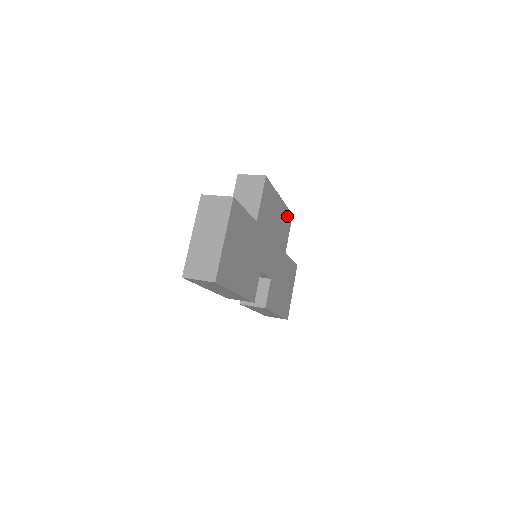
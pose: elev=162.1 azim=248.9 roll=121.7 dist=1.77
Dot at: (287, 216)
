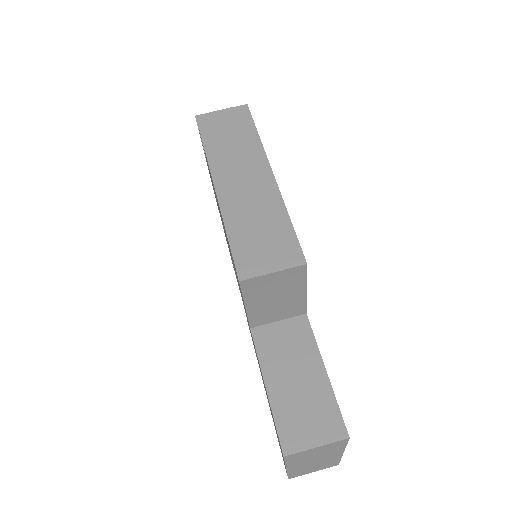
Dot at: occluded
